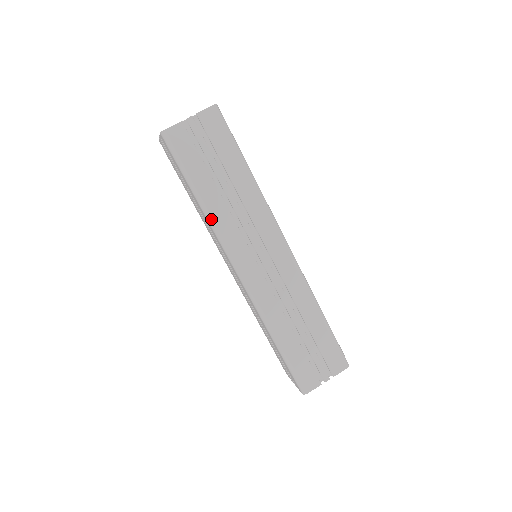
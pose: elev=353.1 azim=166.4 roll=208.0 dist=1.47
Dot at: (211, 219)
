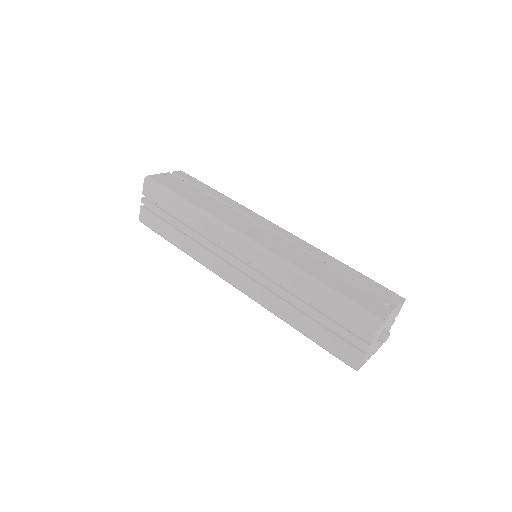
Dot at: (192, 257)
